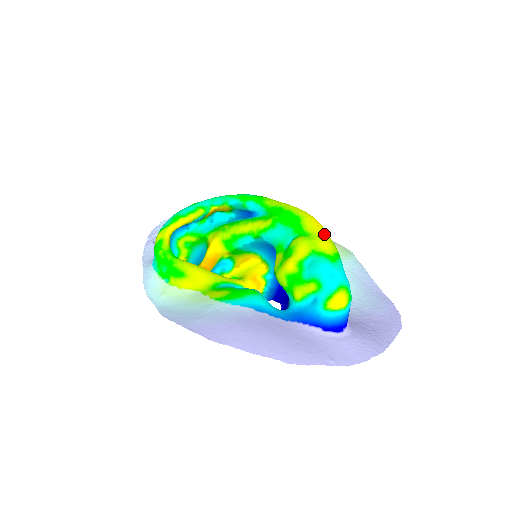
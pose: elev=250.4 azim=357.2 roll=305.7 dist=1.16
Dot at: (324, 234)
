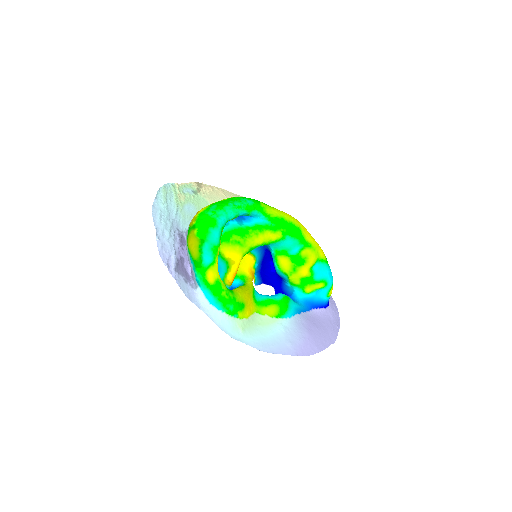
Dot at: (315, 241)
